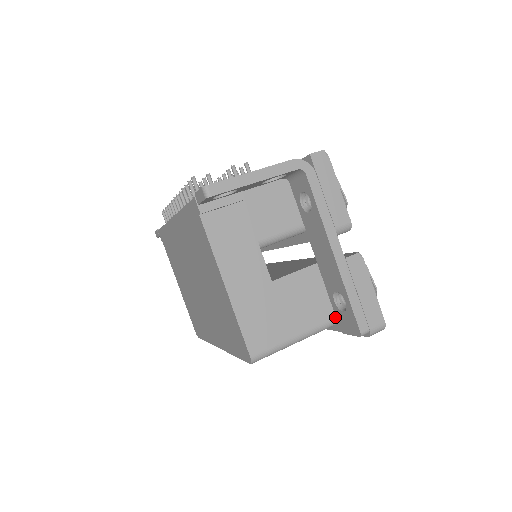
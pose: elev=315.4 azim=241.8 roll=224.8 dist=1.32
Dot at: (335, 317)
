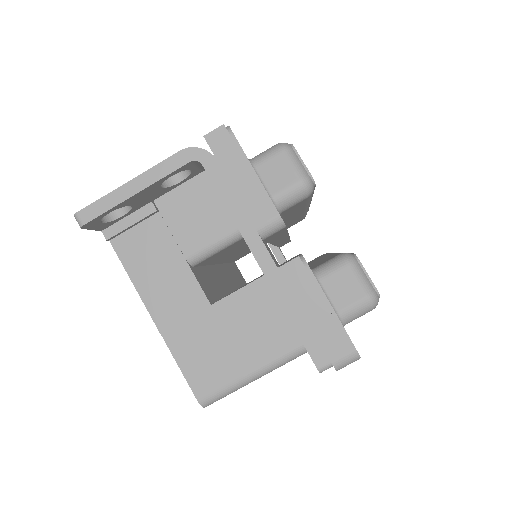
Dot at: occluded
